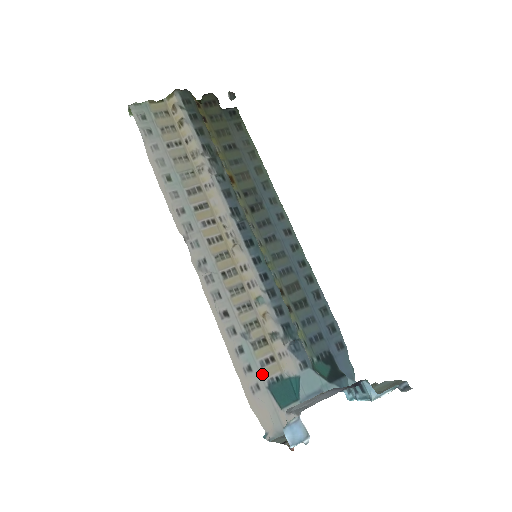
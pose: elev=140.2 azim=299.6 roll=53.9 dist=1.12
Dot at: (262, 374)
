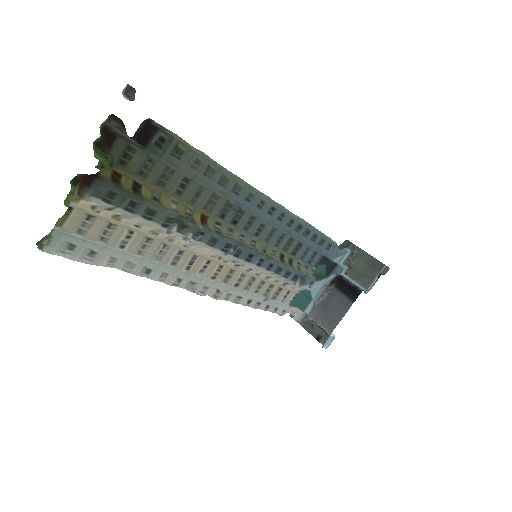
Dot at: (284, 304)
